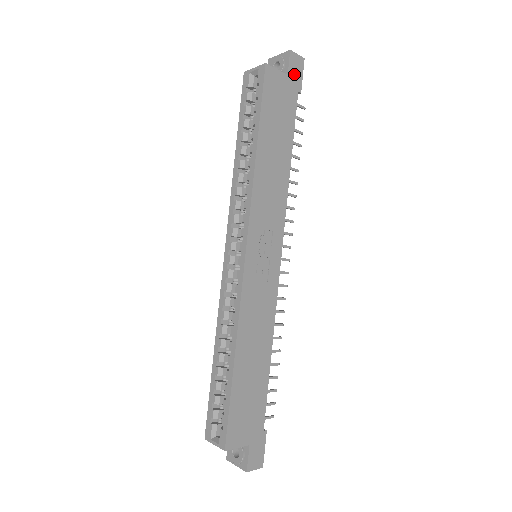
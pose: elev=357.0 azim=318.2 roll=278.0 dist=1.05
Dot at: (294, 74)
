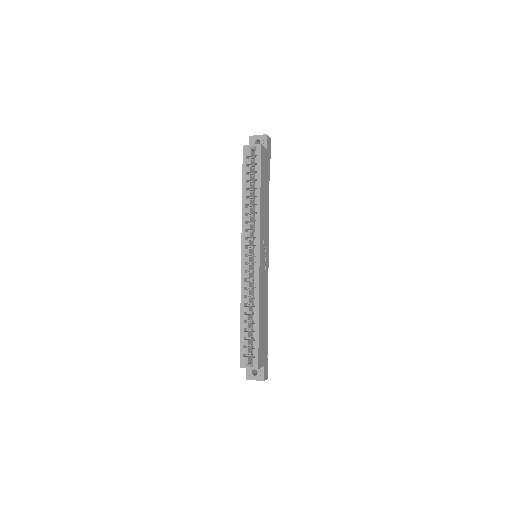
Dot at: (268, 148)
